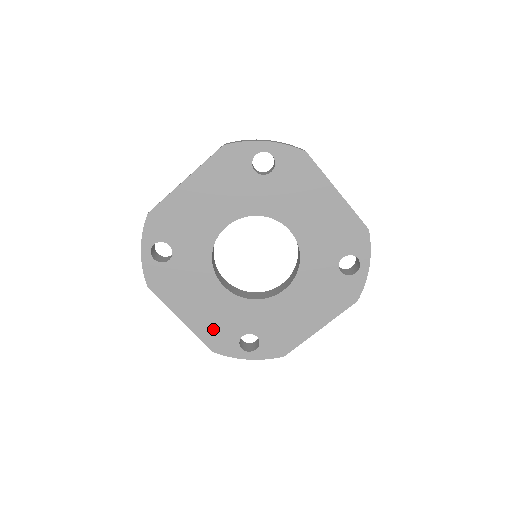
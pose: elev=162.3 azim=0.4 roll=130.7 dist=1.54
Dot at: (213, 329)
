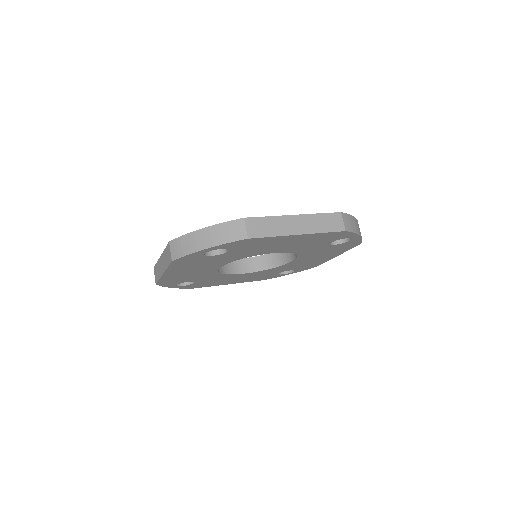
Dot at: occluded
